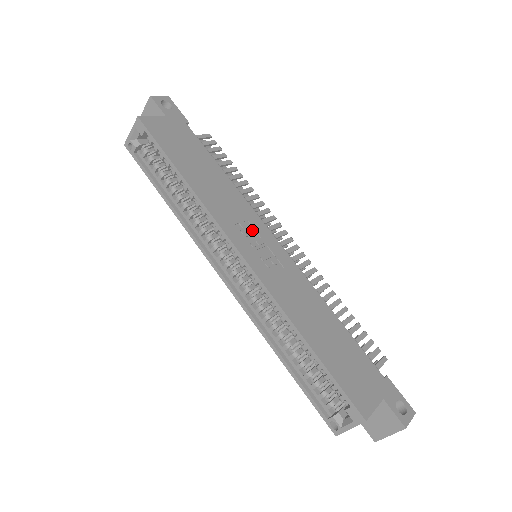
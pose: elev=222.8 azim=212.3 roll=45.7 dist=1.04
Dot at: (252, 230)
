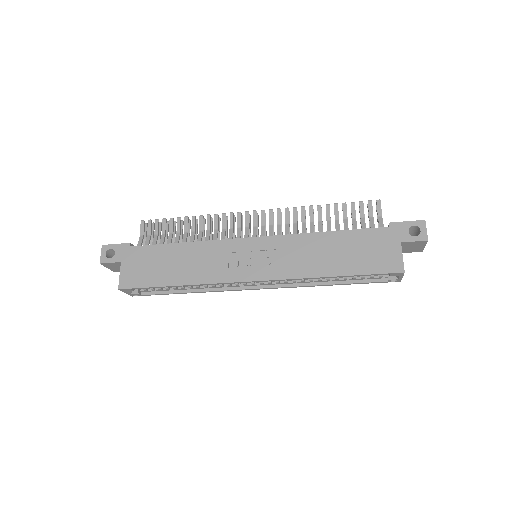
Dot at: (238, 255)
